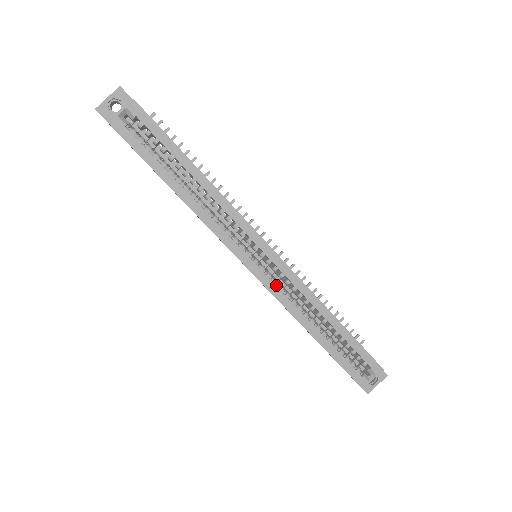
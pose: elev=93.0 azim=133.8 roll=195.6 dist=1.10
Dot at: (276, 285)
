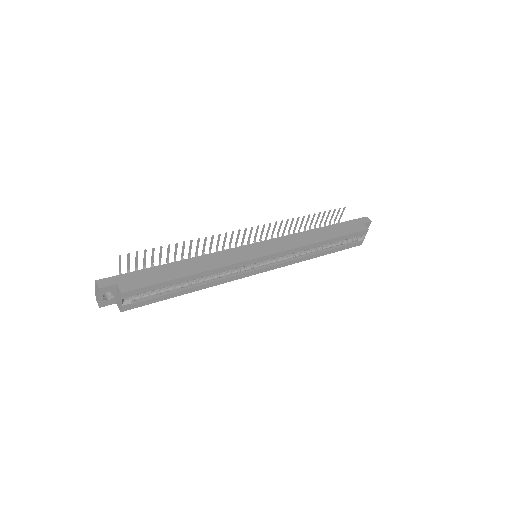
Dot at: (281, 261)
